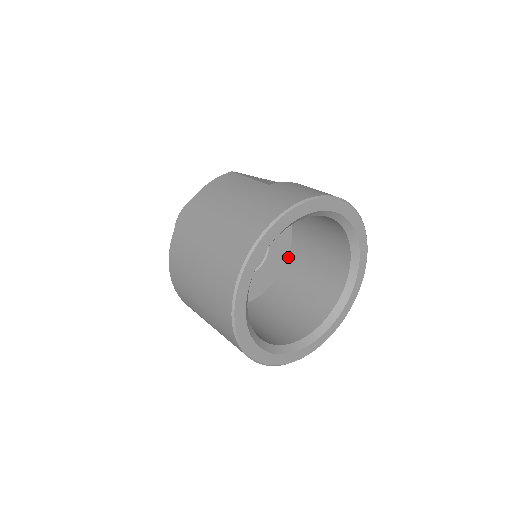
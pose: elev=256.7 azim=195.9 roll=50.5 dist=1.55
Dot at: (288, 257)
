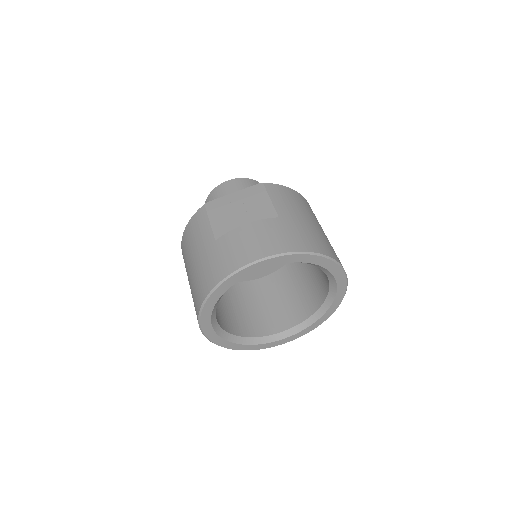
Dot at: occluded
